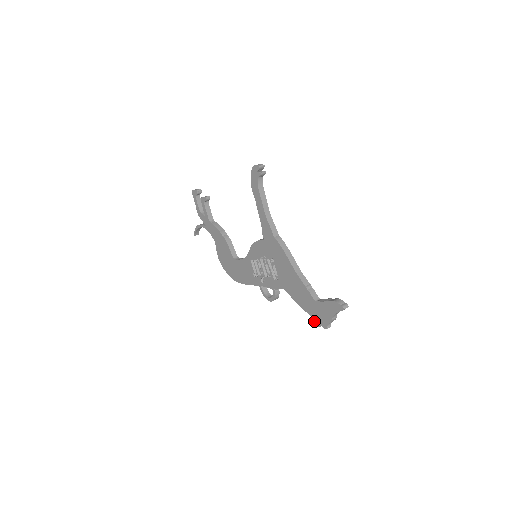
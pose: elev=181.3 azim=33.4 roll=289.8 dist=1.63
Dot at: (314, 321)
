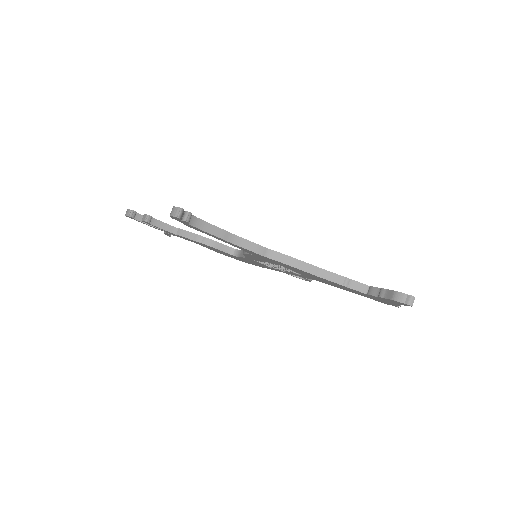
Dot at: occluded
